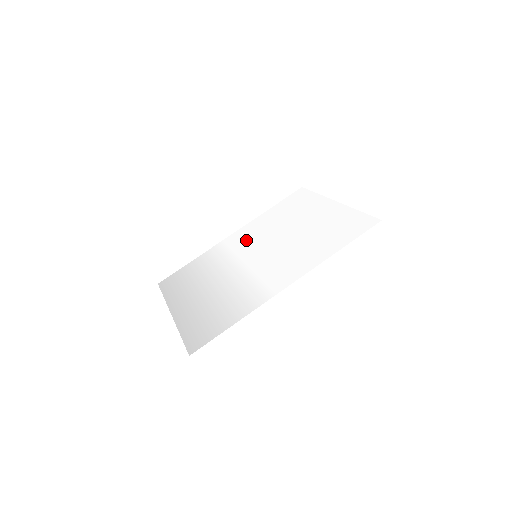
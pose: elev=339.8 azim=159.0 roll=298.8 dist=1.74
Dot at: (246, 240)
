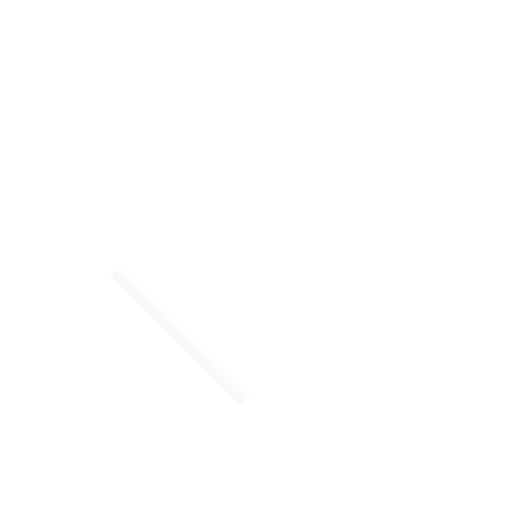
Dot at: (226, 219)
